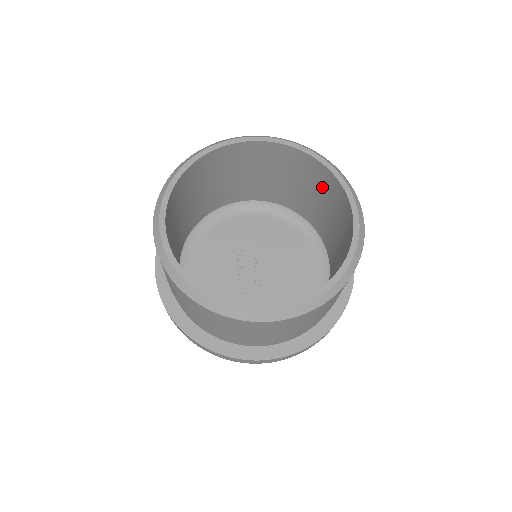
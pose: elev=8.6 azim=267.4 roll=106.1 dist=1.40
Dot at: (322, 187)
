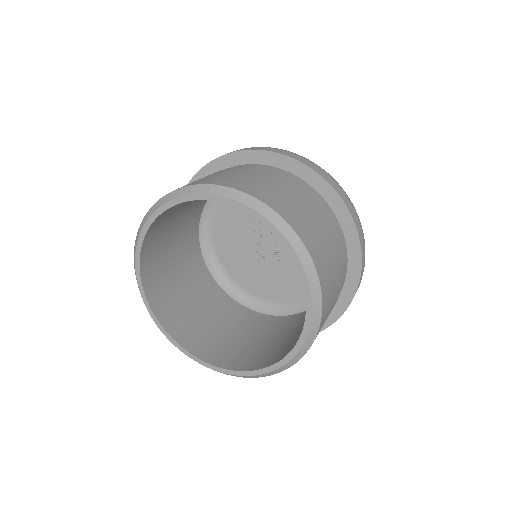
Dot at: occluded
